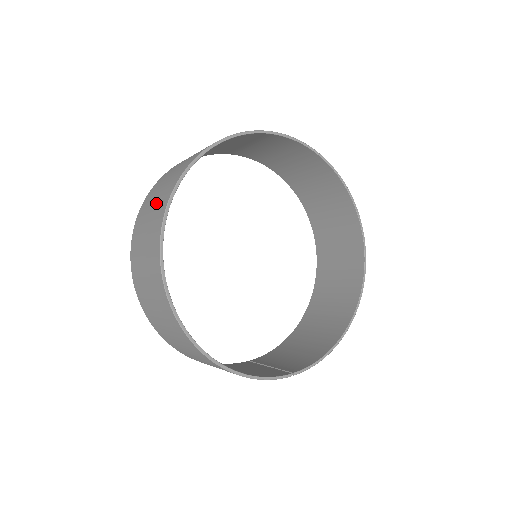
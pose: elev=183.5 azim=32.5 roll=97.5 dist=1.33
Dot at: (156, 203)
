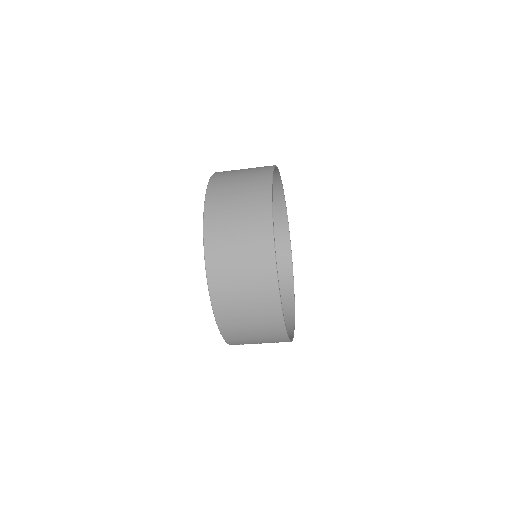
Dot at: (246, 187)
